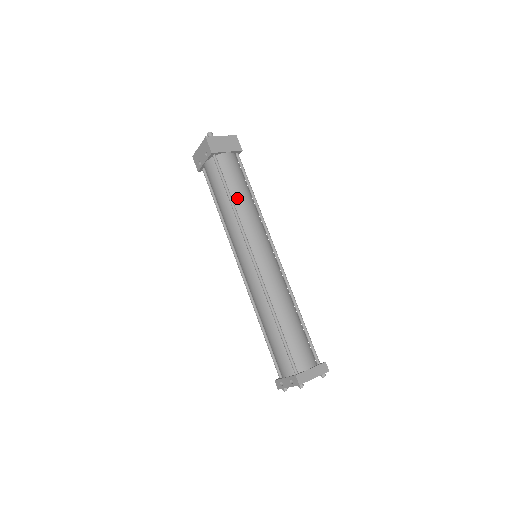
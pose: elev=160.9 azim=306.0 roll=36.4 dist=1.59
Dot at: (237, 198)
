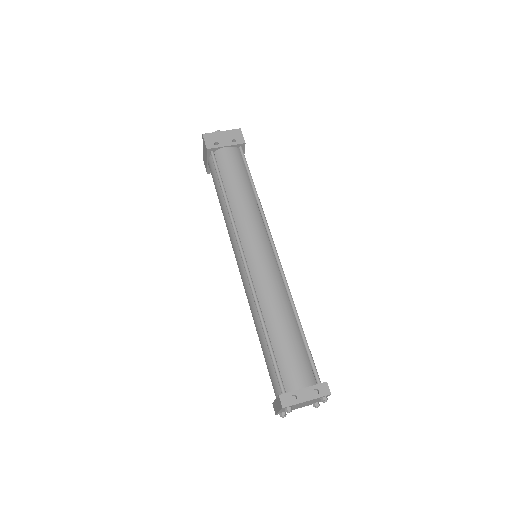
Dot at: occluded
